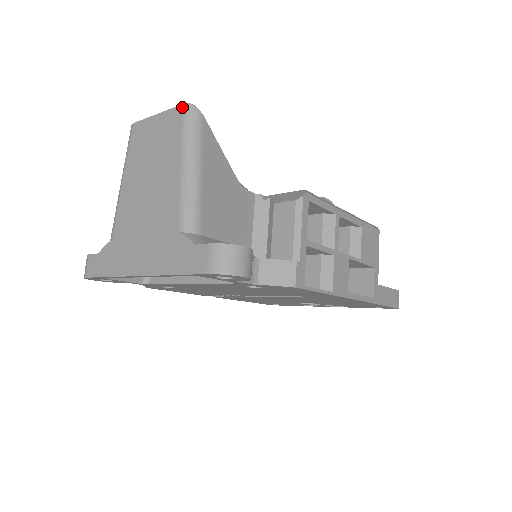
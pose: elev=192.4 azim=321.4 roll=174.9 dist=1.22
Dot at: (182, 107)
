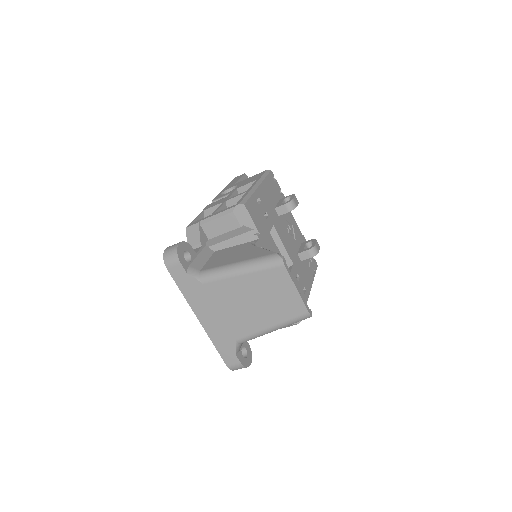
Dot at: (307, 313)
